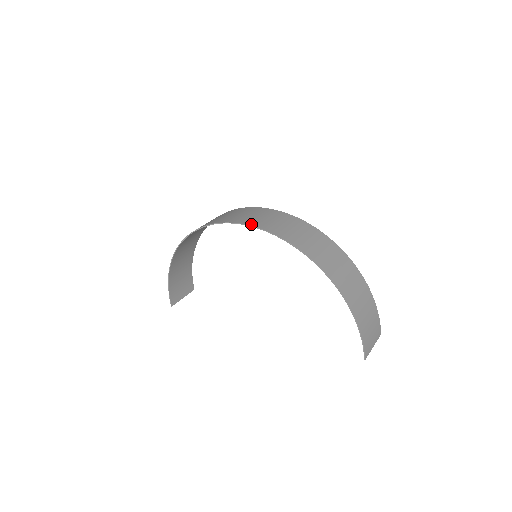
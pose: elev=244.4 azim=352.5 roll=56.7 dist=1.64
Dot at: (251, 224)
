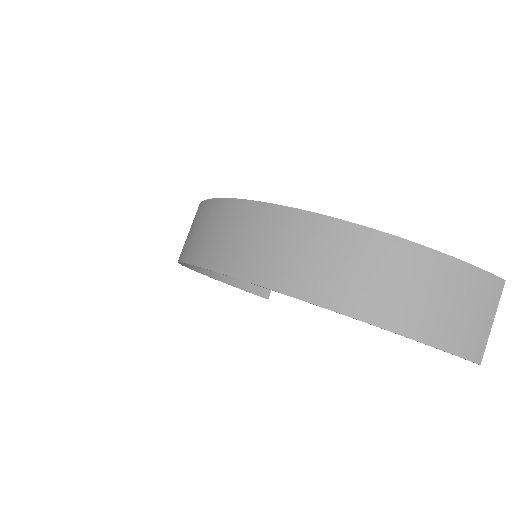
Dot at: (190, 260)
